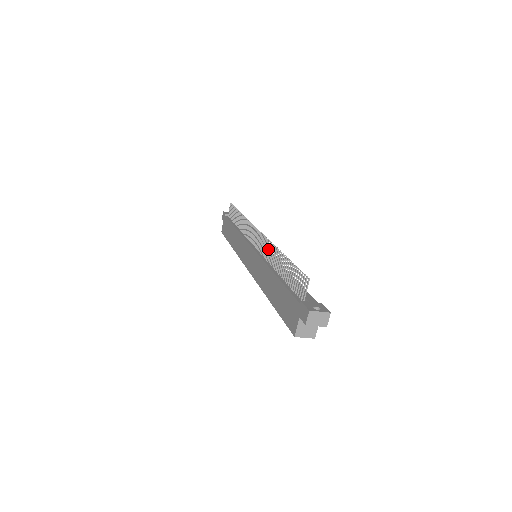
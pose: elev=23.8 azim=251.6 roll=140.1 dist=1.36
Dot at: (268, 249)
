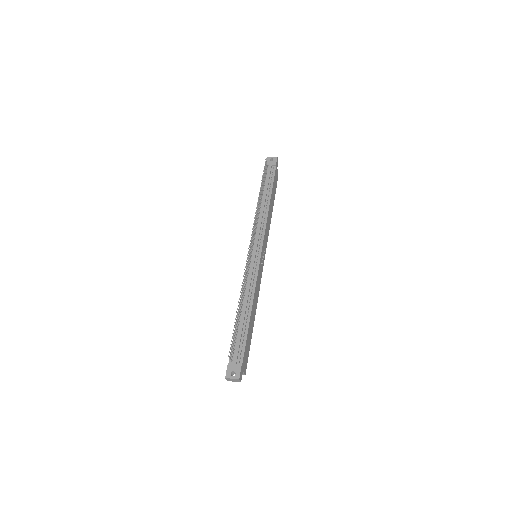
Dot at: (244, 279)
